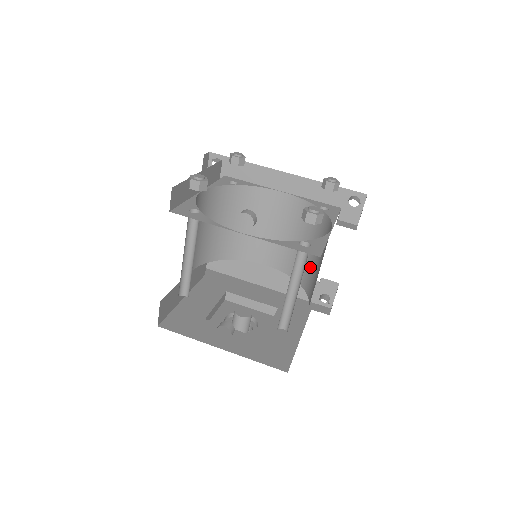
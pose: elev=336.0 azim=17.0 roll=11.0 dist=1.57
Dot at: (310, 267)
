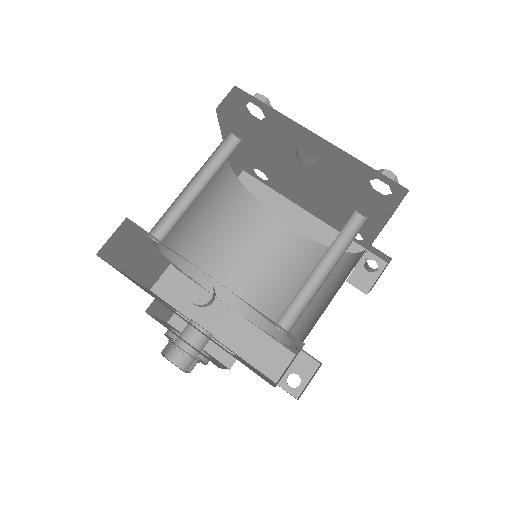
Dot at: (304, 313)
